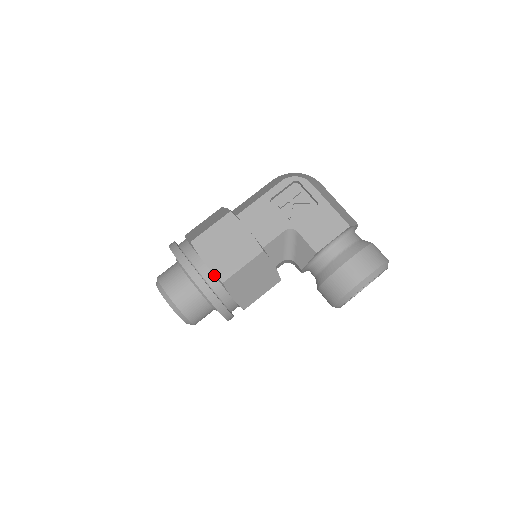
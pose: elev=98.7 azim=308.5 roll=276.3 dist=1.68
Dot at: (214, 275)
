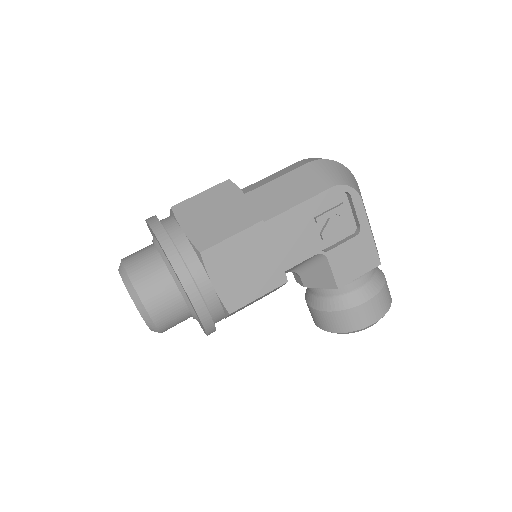
Dot at: (220, 301)
